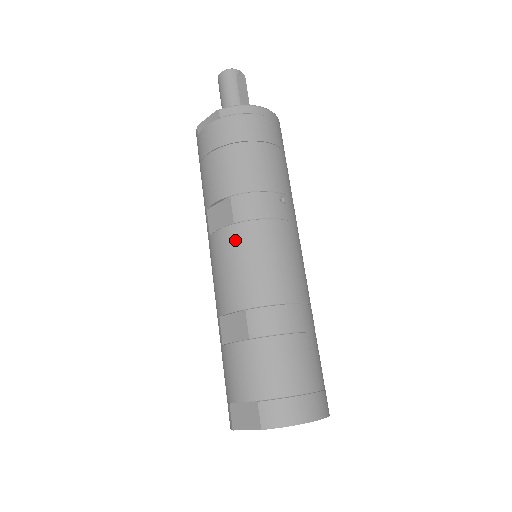
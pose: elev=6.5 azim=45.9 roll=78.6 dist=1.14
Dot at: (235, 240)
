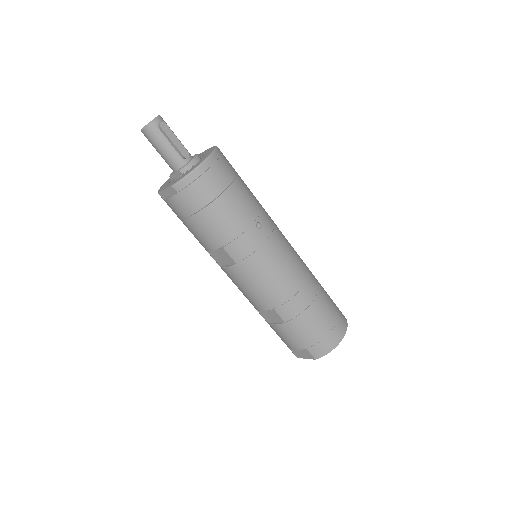
Dot at: (243, 274)
